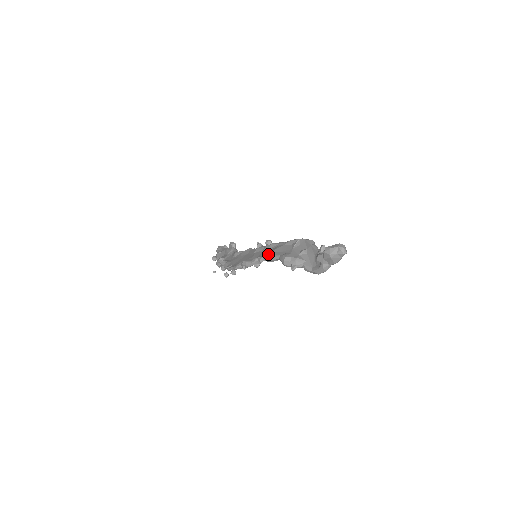
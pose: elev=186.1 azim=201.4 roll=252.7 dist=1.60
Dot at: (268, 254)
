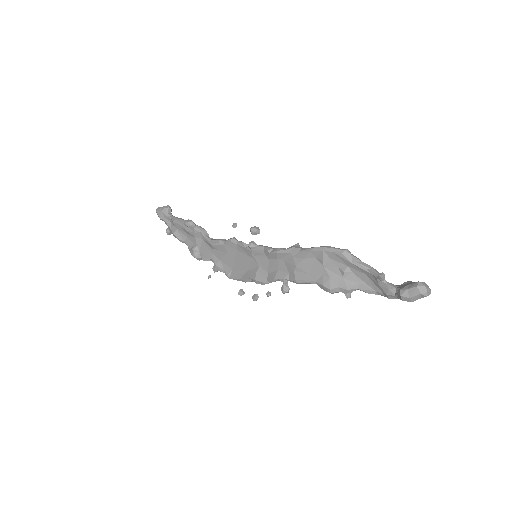
Dot at: (288, 273)
